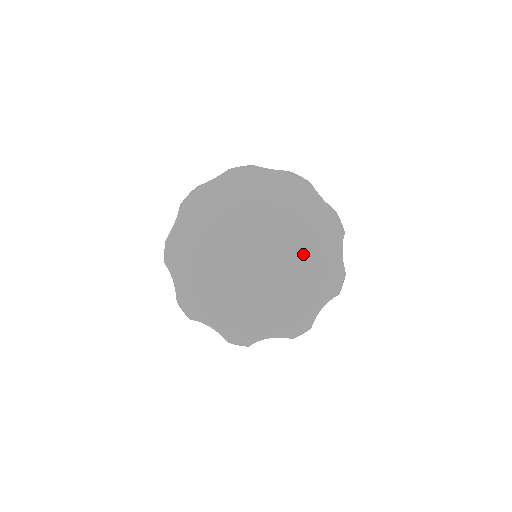
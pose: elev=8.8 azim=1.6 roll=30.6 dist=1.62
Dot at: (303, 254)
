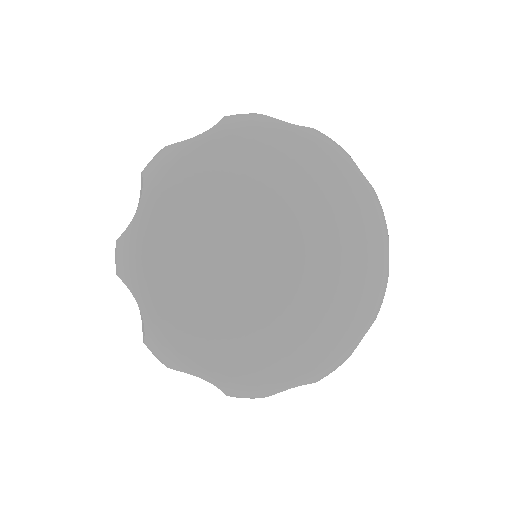
Dot at: (335, 214)
